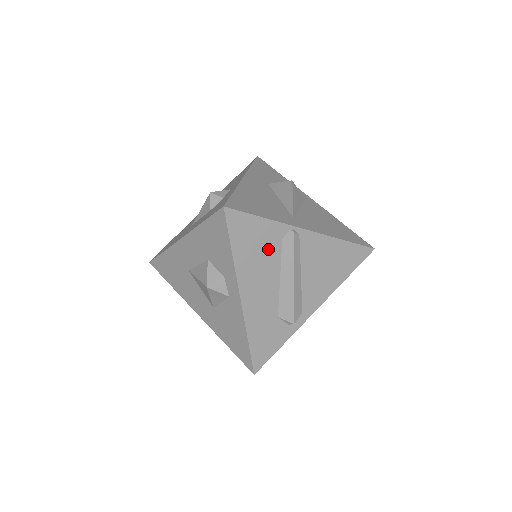
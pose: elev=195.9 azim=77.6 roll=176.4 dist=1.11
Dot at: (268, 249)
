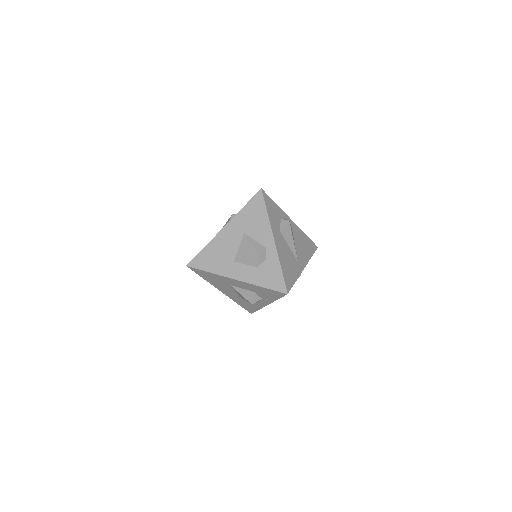
Dot at: occluded
